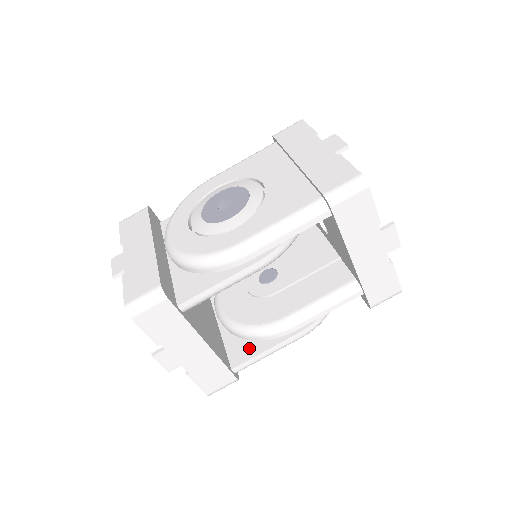
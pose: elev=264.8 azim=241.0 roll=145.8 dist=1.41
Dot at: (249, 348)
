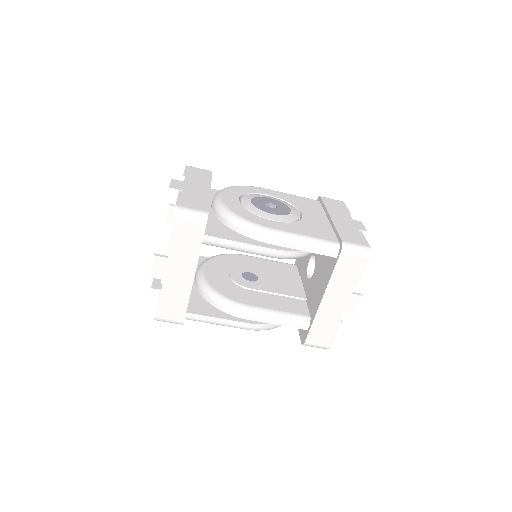
Dot at: (207, 309)
